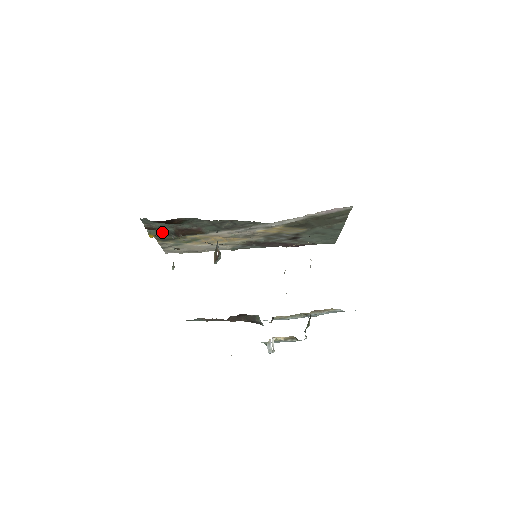
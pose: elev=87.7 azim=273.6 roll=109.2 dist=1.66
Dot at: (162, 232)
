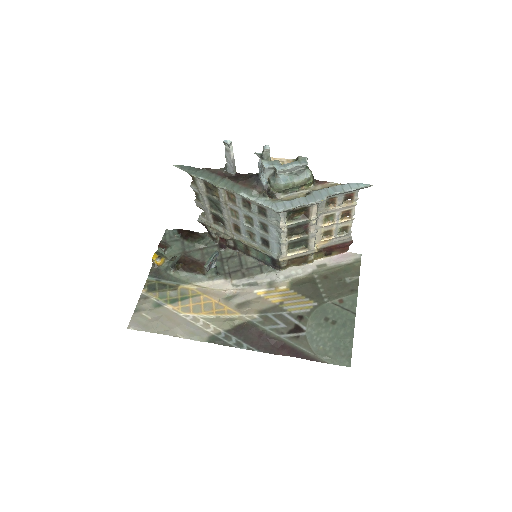
Dot at: (163, 266)
